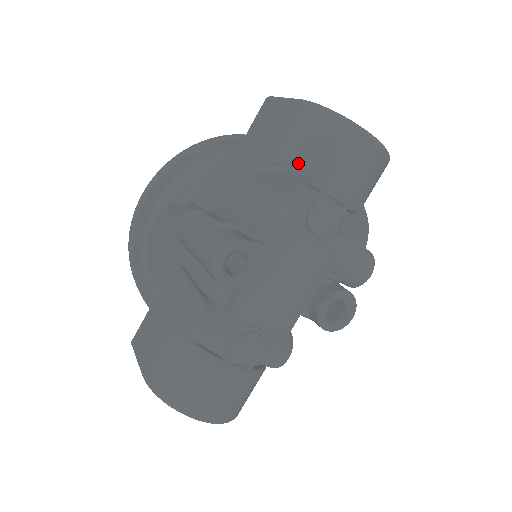
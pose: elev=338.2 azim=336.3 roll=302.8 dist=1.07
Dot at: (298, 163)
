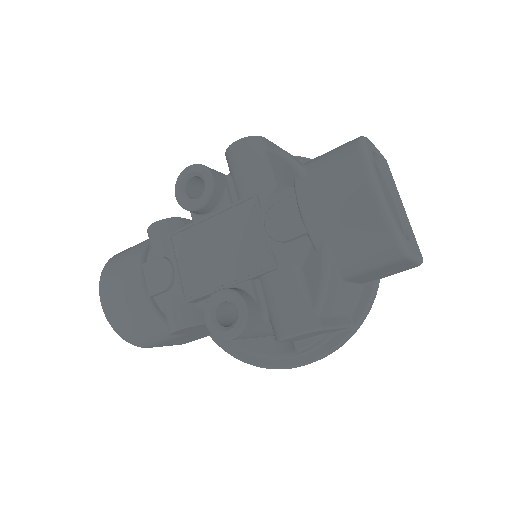
Dot at: (306, 166)
